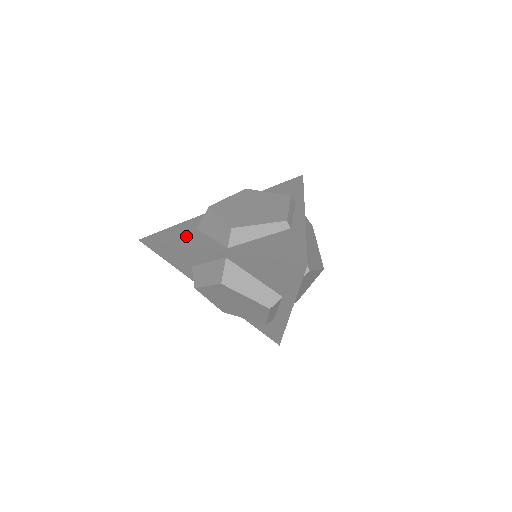
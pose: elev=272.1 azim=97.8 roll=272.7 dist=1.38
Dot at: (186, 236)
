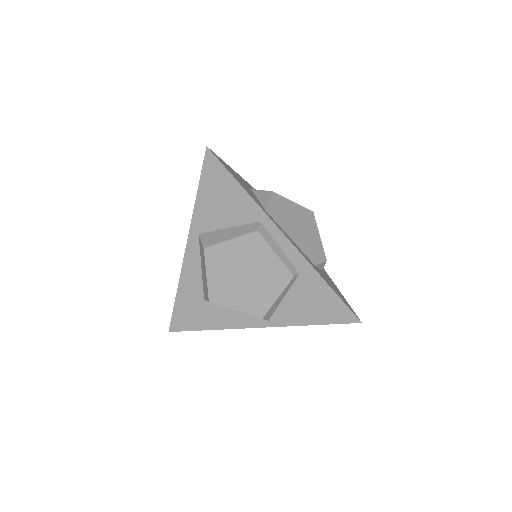
Dot at: (208, 315)
